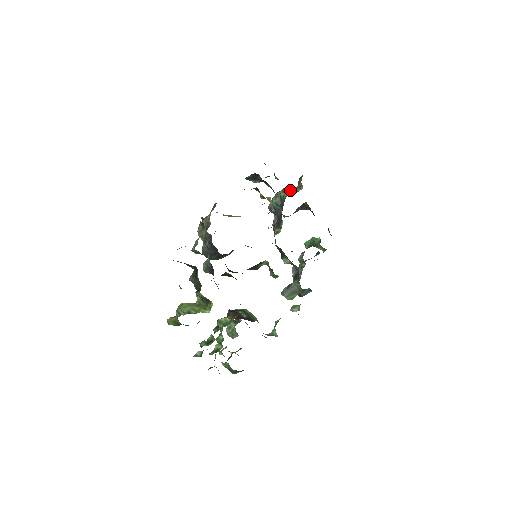
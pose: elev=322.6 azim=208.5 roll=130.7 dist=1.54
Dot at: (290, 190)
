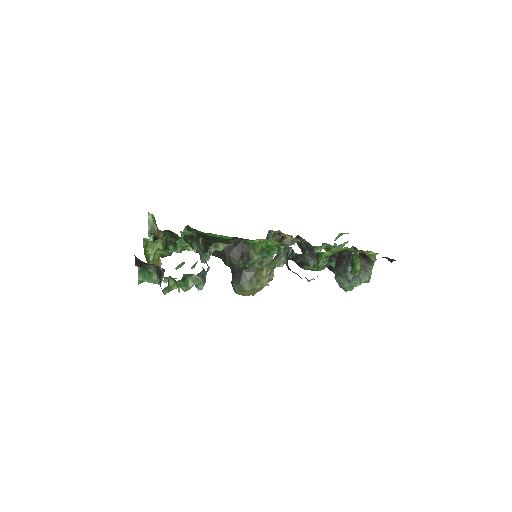
Dot at: occluded
